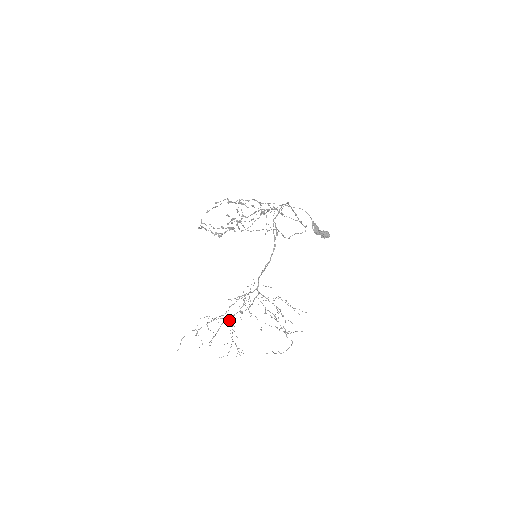
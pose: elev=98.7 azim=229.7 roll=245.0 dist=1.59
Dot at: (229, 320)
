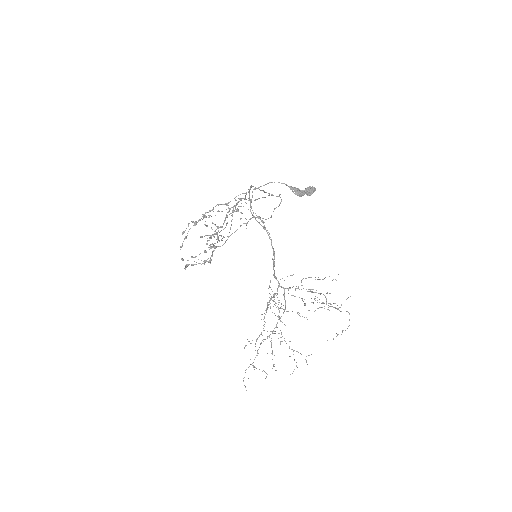
Dot at: (271, 331)
